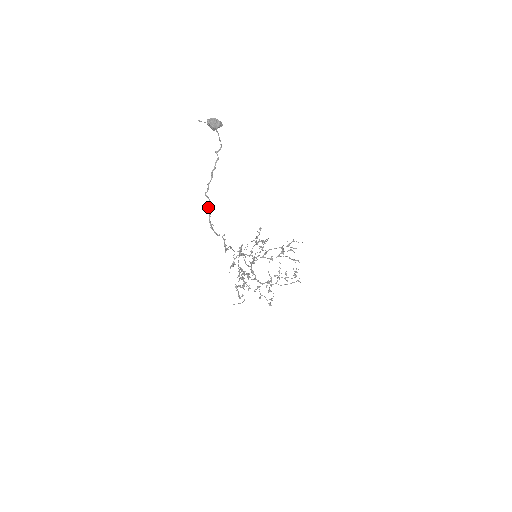
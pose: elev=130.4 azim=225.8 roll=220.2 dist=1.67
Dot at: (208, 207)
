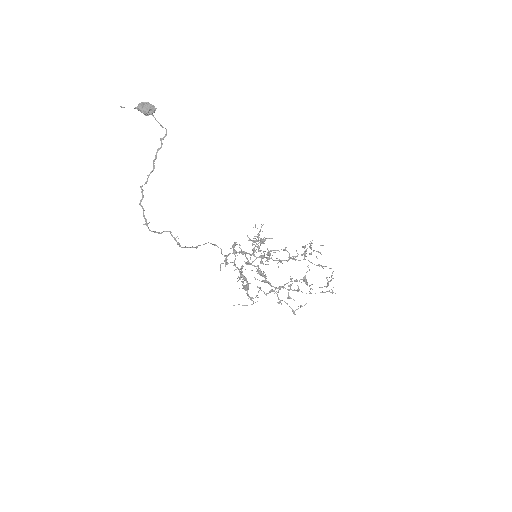
Dot at: (140, 202)
